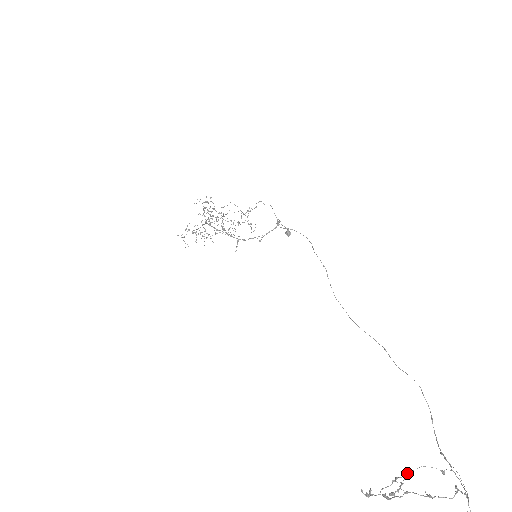
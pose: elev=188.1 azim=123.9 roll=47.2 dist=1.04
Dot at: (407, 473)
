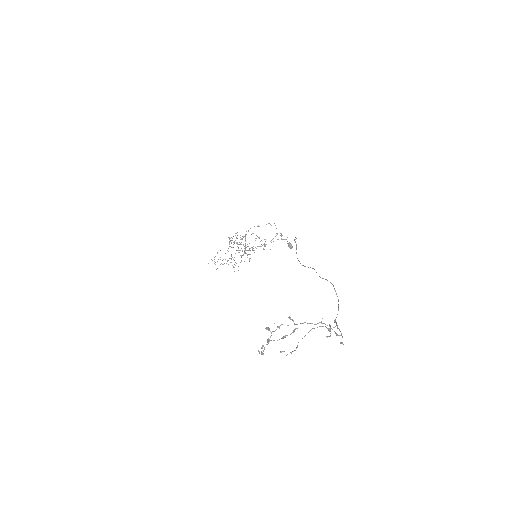
Dot at: (295, 329)
